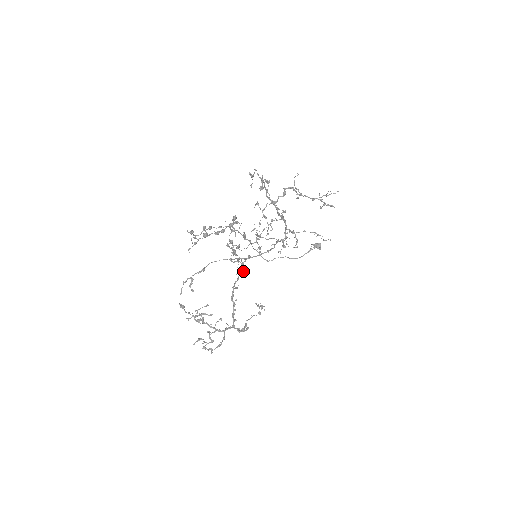
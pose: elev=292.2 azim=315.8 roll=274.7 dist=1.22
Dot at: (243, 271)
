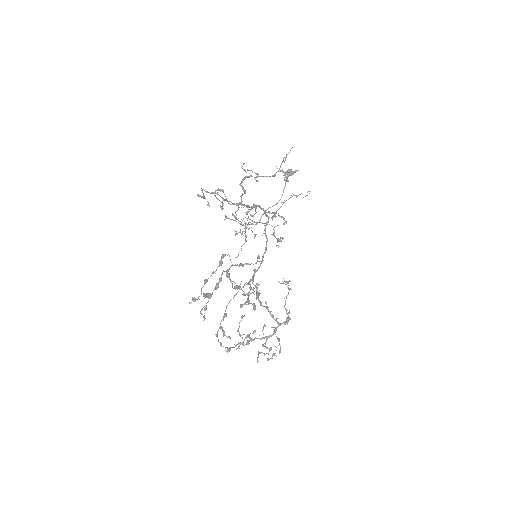
Dot at: (257, 285)
